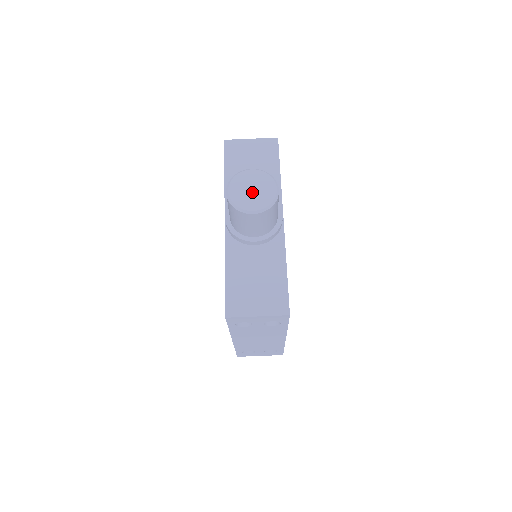
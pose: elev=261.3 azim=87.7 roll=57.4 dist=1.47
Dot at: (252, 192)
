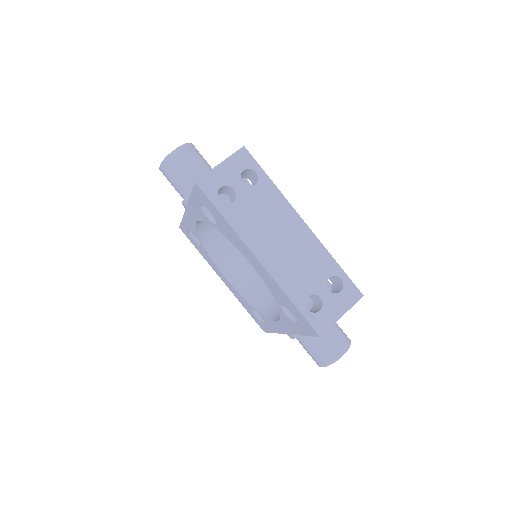
Dot at: occluded
